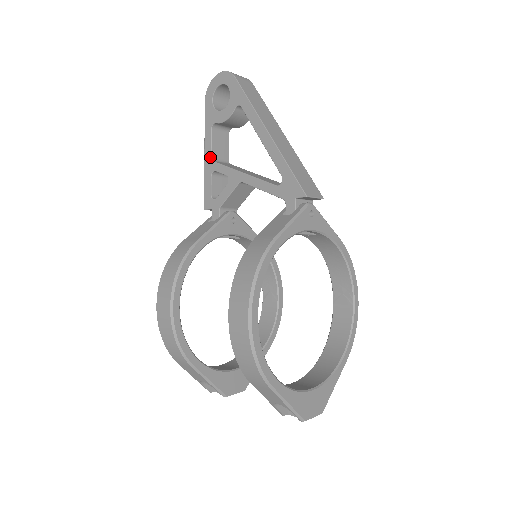
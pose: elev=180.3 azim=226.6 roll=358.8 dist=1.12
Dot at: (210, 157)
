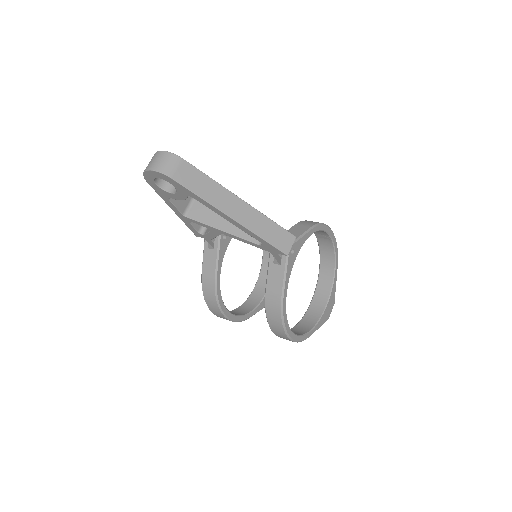
Dot at: (181, 214)
